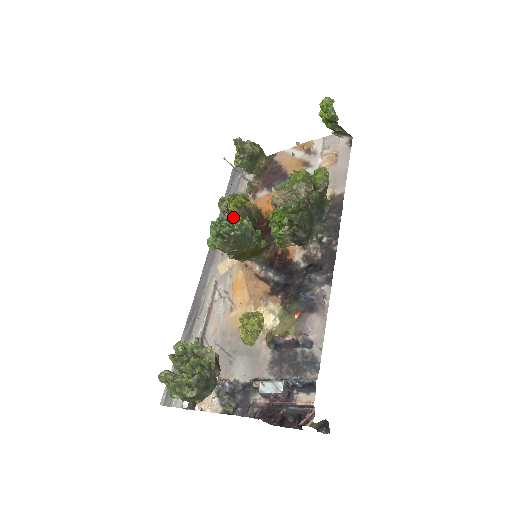
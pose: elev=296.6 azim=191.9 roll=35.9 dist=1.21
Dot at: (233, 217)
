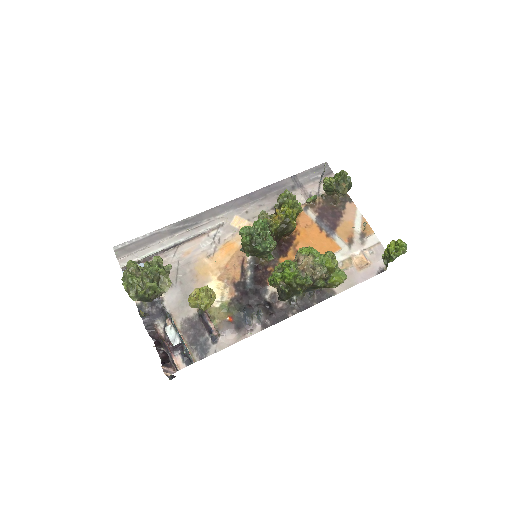
Dot at: (277, 217)
